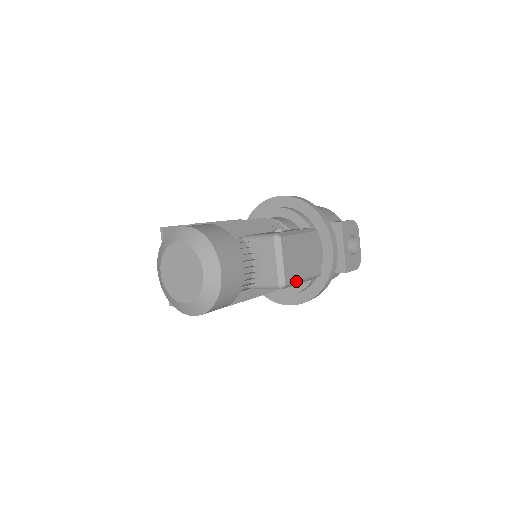
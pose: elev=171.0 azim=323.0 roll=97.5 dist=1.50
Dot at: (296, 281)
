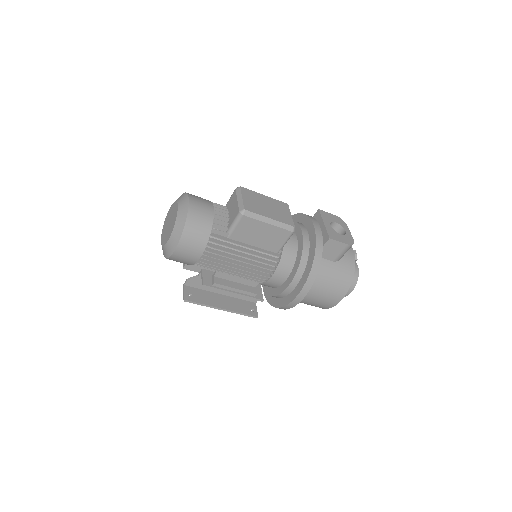
Dot at: (259, 214)
